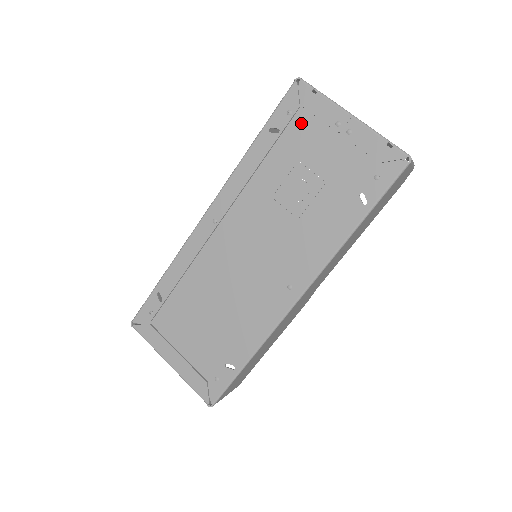
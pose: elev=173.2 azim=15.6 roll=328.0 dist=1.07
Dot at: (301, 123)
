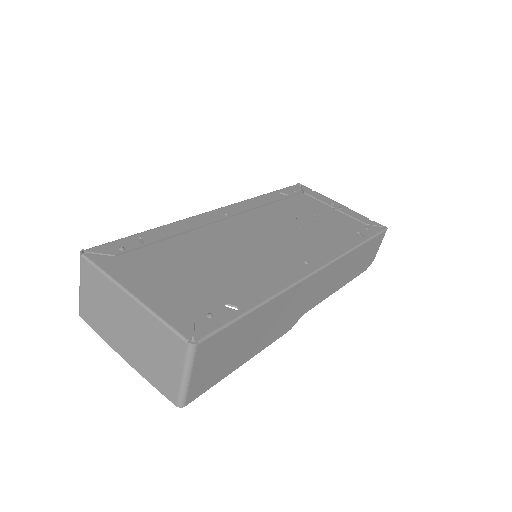
Dot at: (304, 198)
